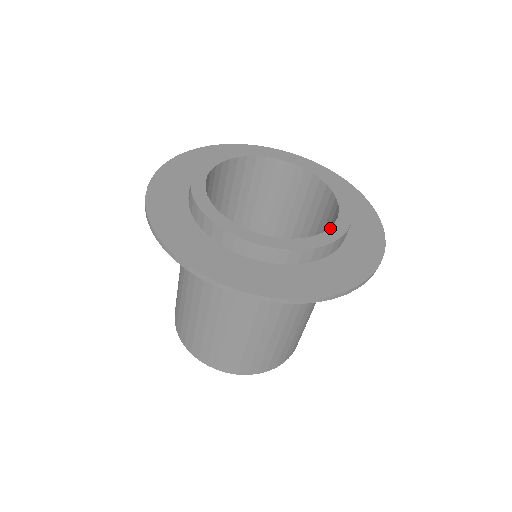
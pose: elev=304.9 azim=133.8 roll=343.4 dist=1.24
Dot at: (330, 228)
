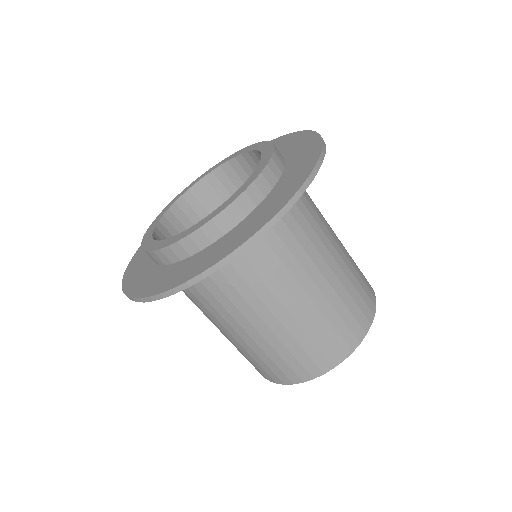
Dot at: (237, 191)
